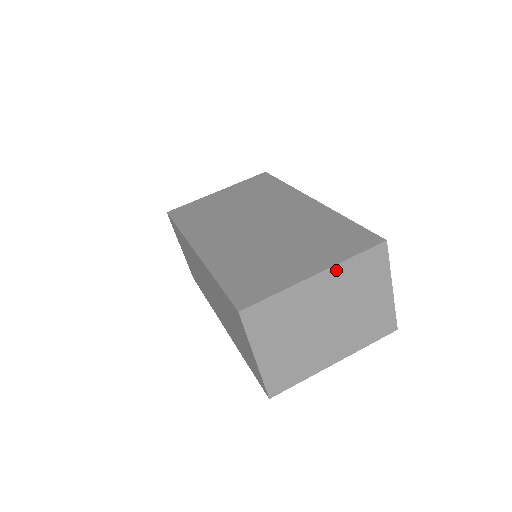
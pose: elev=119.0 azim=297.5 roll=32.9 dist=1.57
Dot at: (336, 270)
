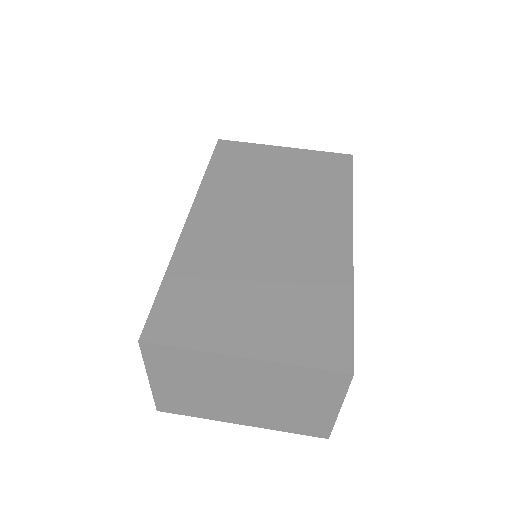
Dot at: (272, 366)
